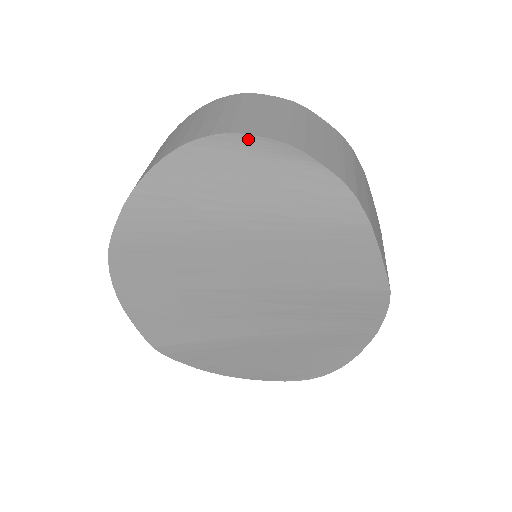
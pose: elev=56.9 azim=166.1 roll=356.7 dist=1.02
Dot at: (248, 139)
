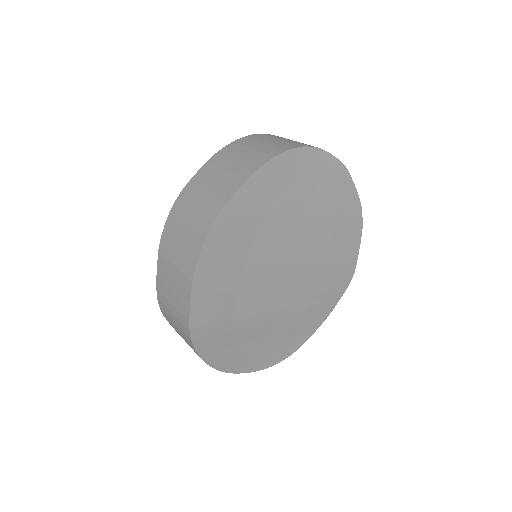
Dot at: (329, 156)
